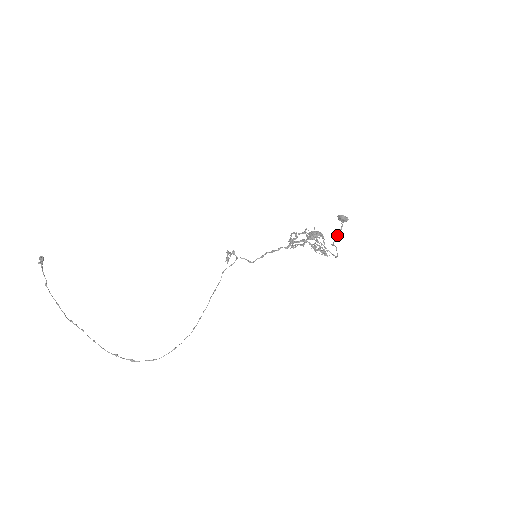
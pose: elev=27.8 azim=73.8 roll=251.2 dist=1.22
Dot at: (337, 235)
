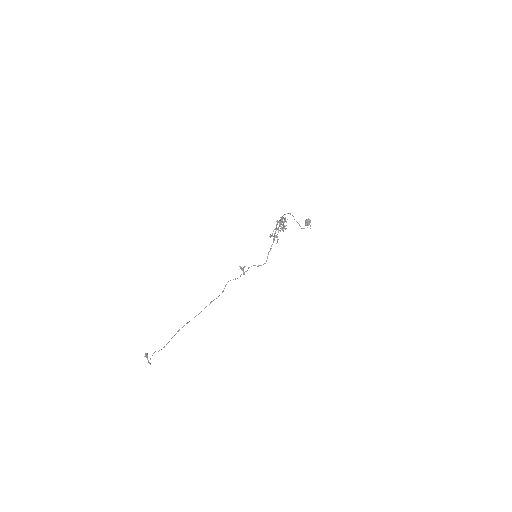
Dot at: occluded
